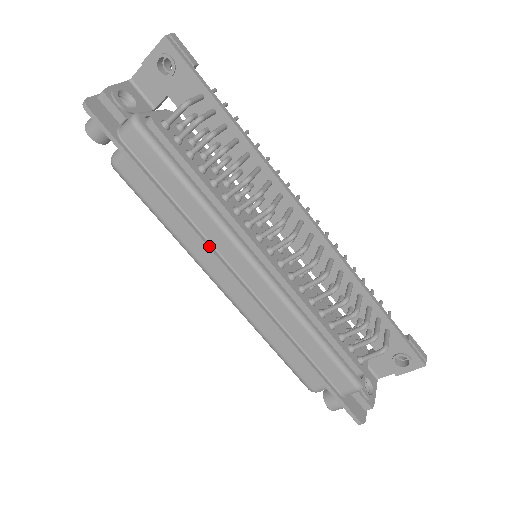
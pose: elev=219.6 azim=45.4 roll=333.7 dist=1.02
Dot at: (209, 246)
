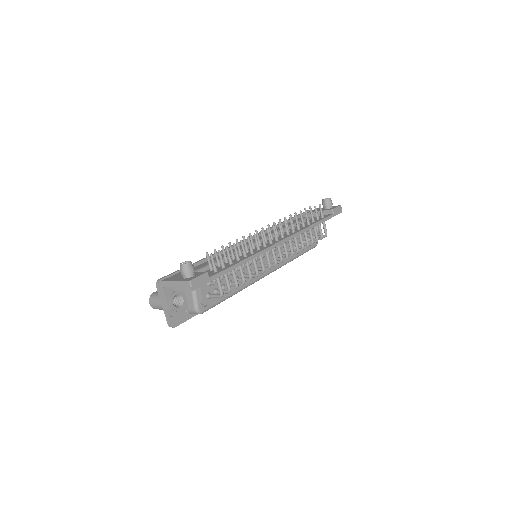
Dot at: occluded
